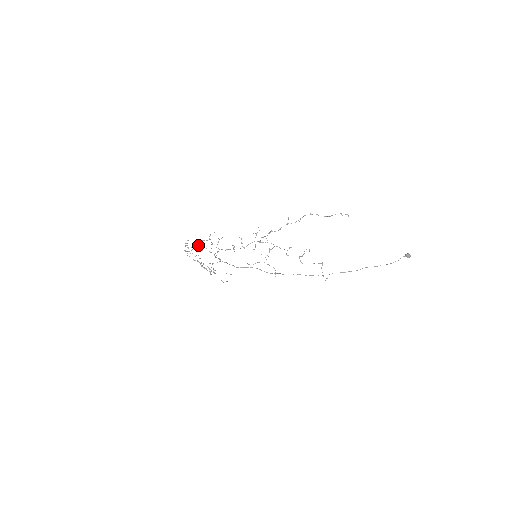
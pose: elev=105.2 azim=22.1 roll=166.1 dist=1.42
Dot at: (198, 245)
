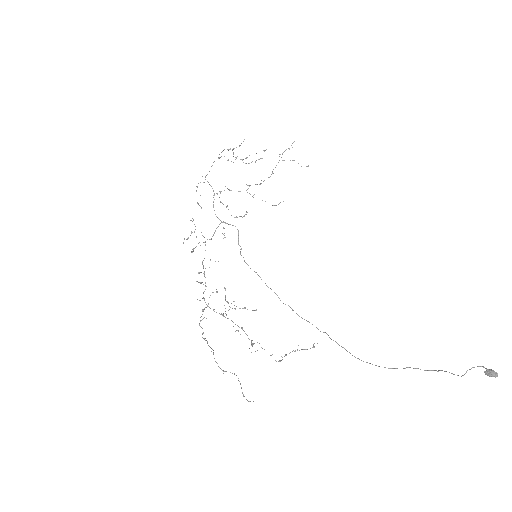
Dot at: occluded
